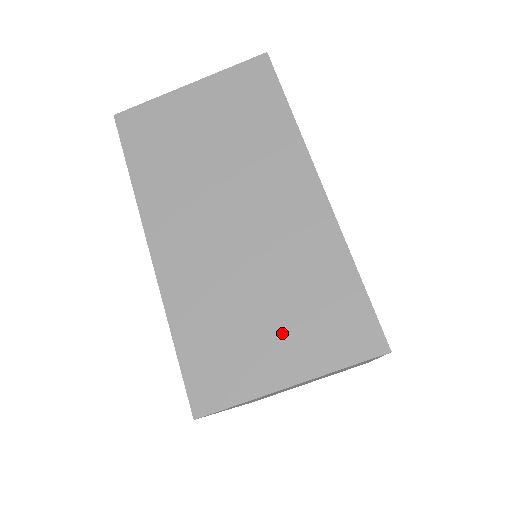
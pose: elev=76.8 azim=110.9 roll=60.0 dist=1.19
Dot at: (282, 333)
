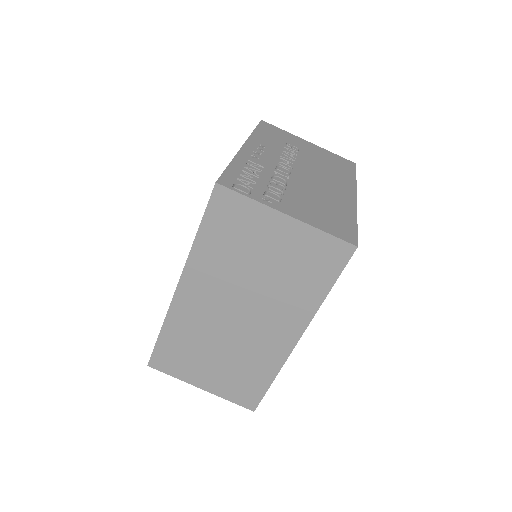
Dot at: (215, 373)
